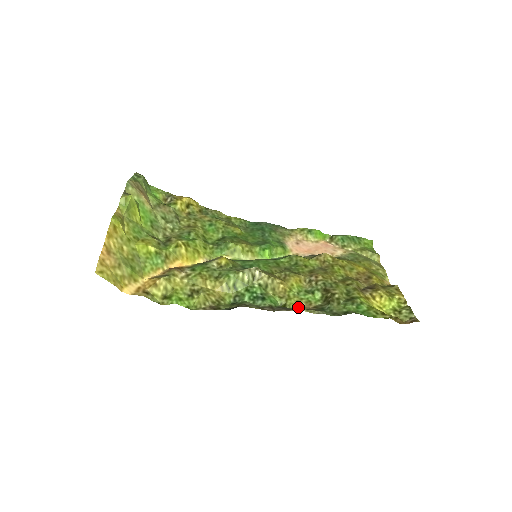
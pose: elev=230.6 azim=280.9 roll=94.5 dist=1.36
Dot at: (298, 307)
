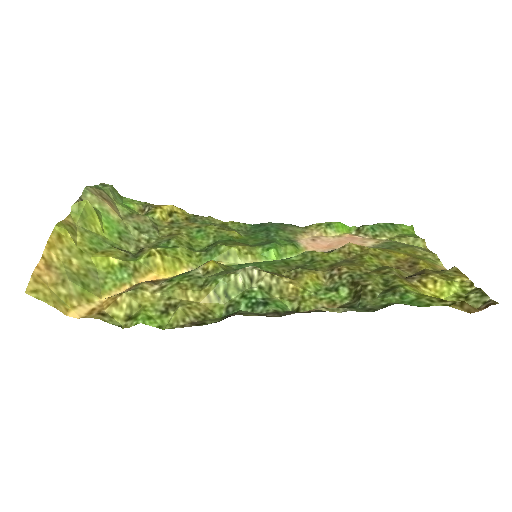
Dot at: occluded
